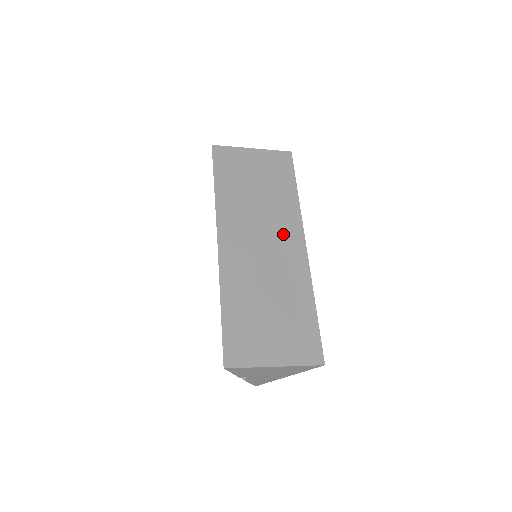
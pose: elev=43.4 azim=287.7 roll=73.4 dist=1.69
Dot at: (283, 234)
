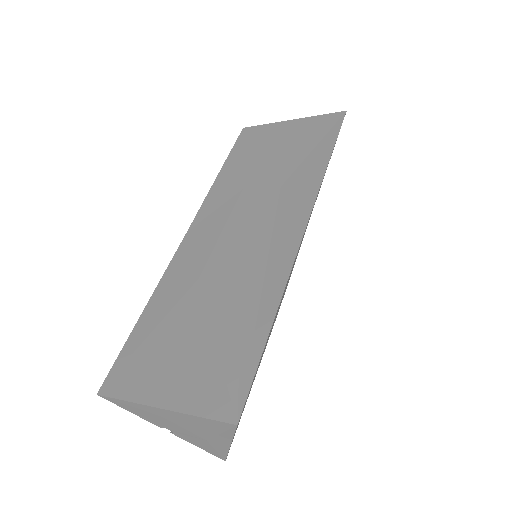
Dot at: (278, 215)
